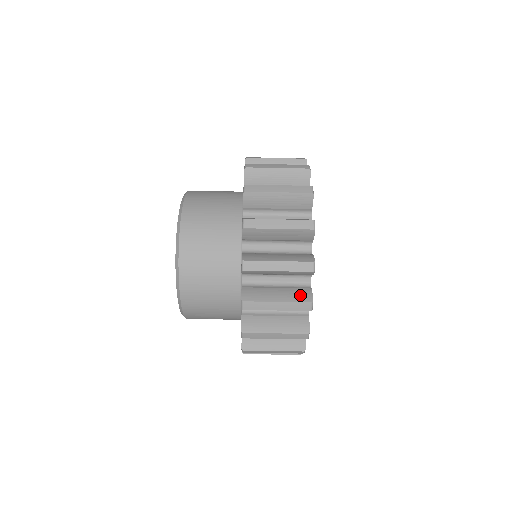
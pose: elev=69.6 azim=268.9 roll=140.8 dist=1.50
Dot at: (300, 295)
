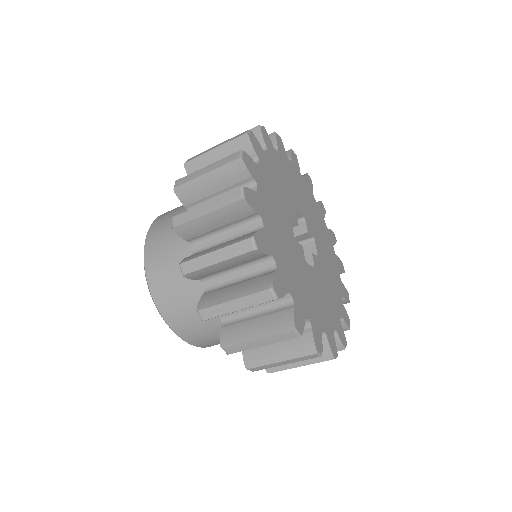
Dot at: (301, 346)
